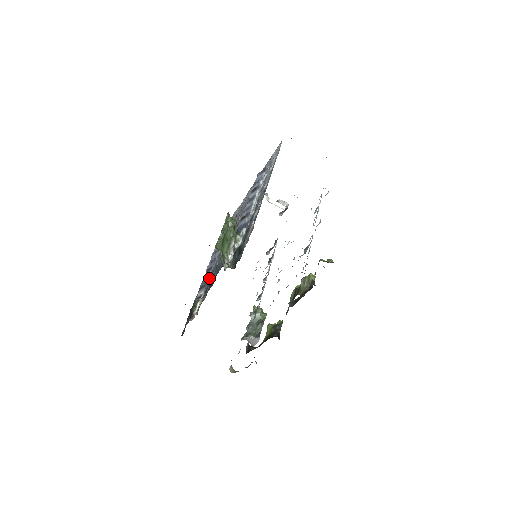
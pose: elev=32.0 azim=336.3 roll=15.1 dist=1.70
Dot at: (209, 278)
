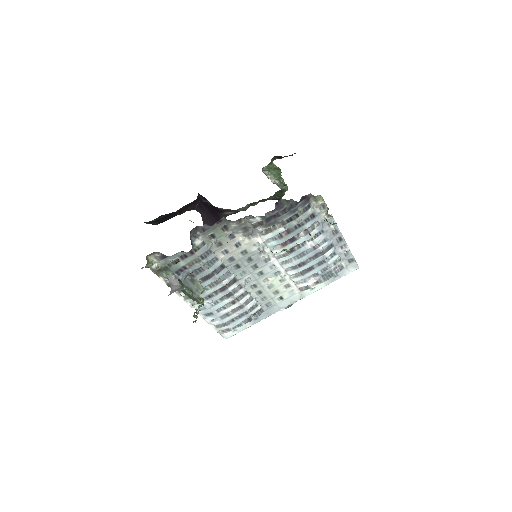
Dot at: occluded
